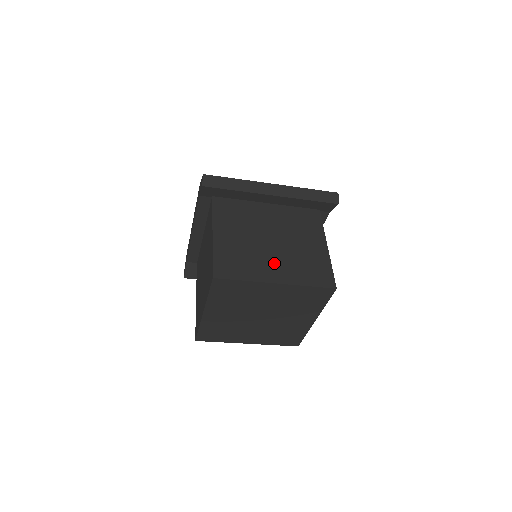
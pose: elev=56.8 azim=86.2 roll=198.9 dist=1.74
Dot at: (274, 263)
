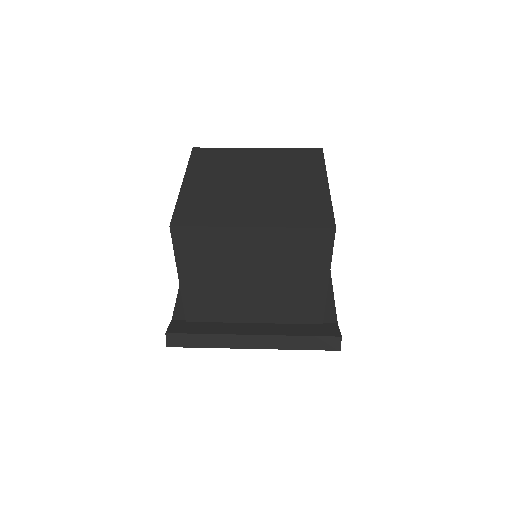
Dot at: occluded
